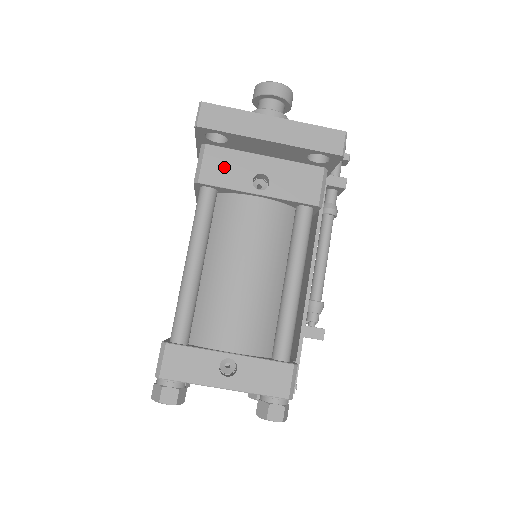
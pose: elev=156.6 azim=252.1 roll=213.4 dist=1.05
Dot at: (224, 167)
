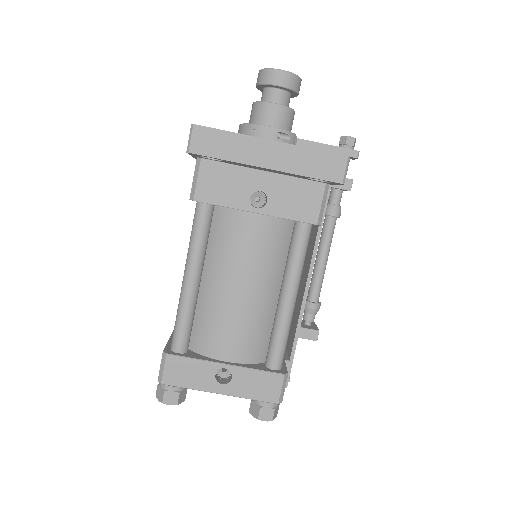
Dot at: (220, 184)
